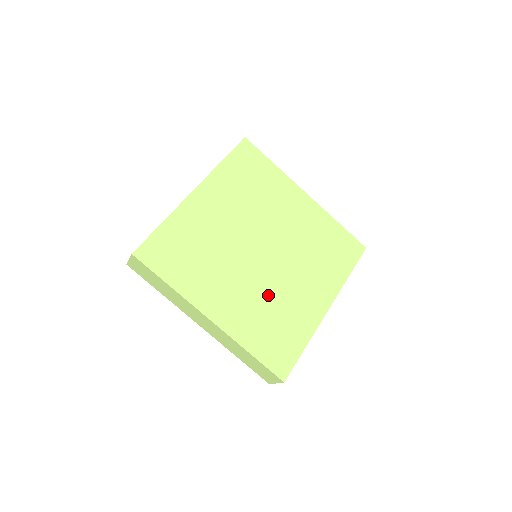
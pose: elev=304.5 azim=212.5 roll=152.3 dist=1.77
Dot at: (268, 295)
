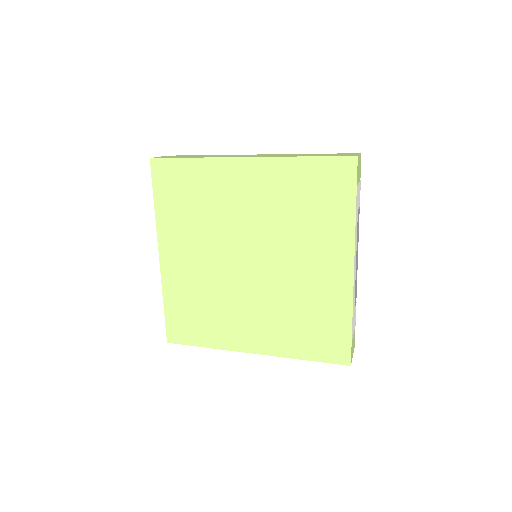
Dot at: (284, 300)
